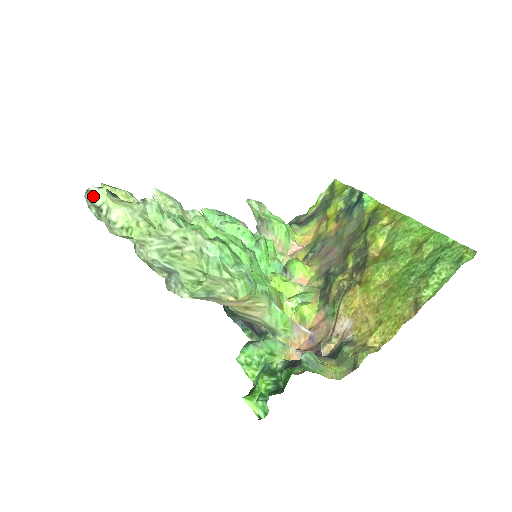
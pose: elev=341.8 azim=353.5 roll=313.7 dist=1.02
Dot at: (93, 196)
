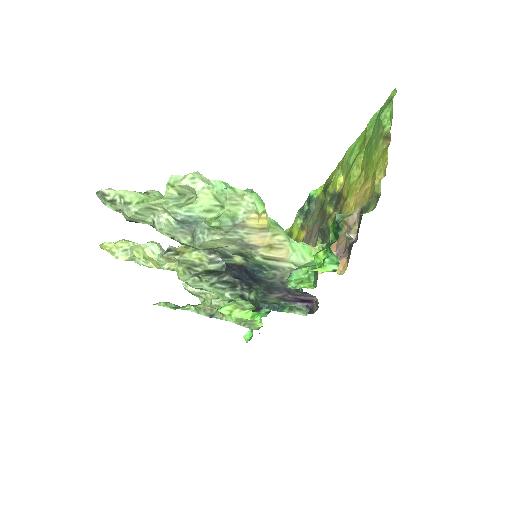
Dot at: (104, 194)
